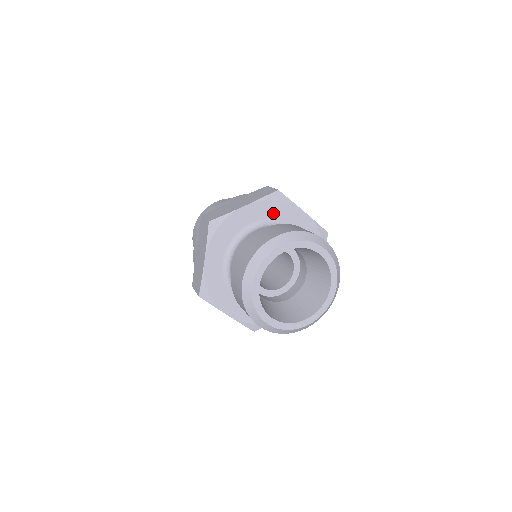
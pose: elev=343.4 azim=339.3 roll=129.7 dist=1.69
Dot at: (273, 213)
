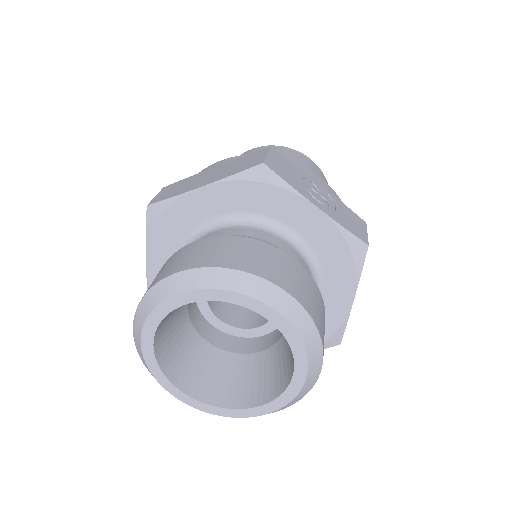
Dot at: (253, 203)
